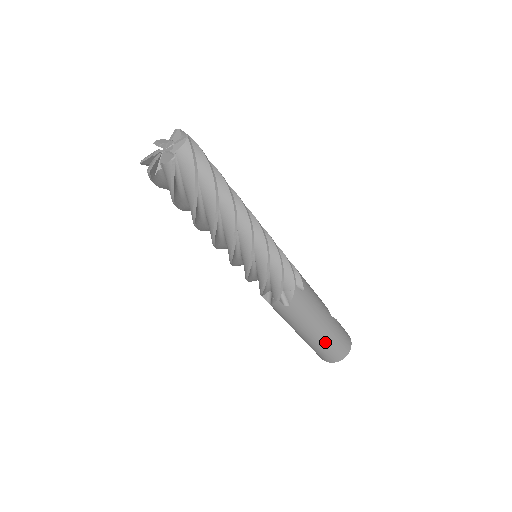
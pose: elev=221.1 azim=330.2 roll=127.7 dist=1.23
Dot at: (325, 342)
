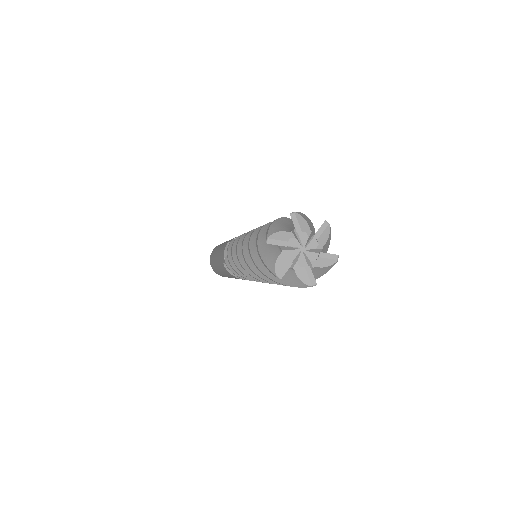
Dot at: occluded
